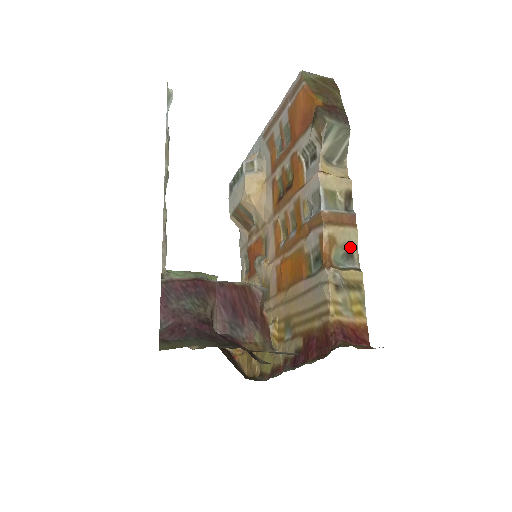
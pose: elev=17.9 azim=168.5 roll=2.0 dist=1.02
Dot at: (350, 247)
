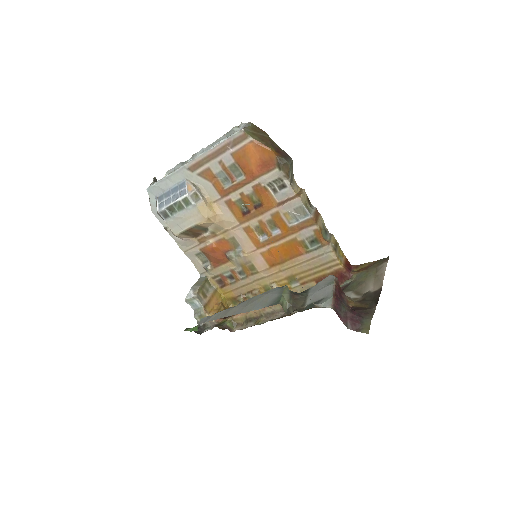
Dot at: (323, 226)
